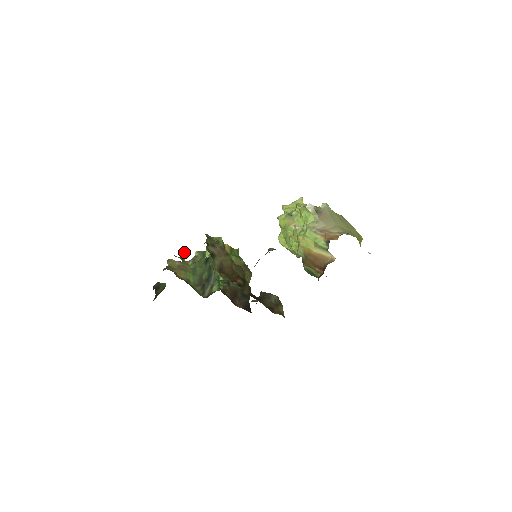
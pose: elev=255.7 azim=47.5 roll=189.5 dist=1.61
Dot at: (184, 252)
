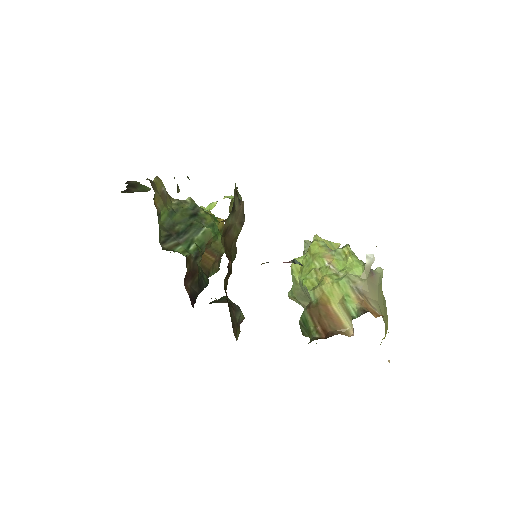
Dot at: occluded
